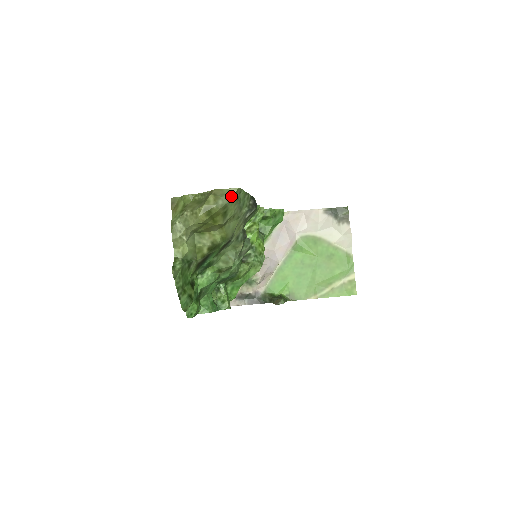
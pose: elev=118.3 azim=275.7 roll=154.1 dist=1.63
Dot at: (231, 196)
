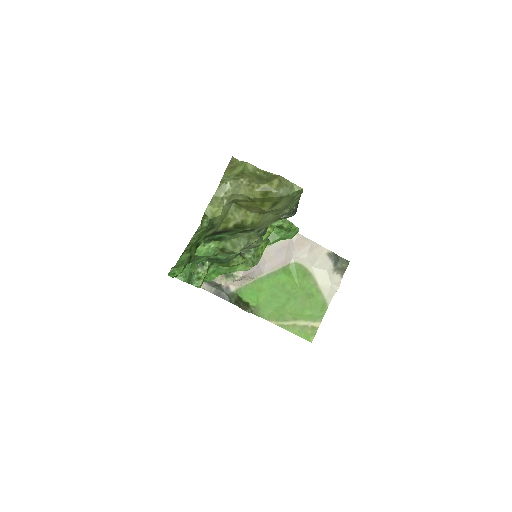
Dot at: (292, 192)
